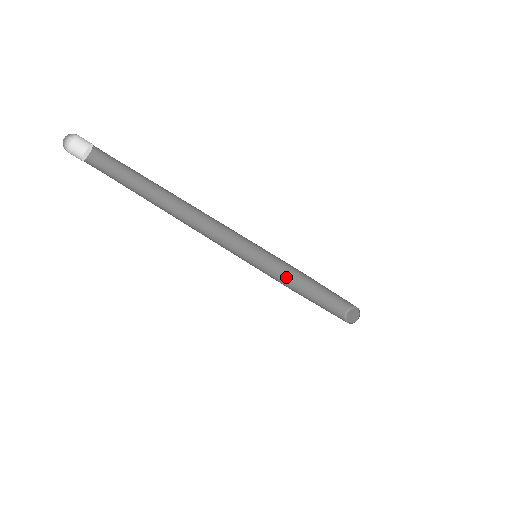
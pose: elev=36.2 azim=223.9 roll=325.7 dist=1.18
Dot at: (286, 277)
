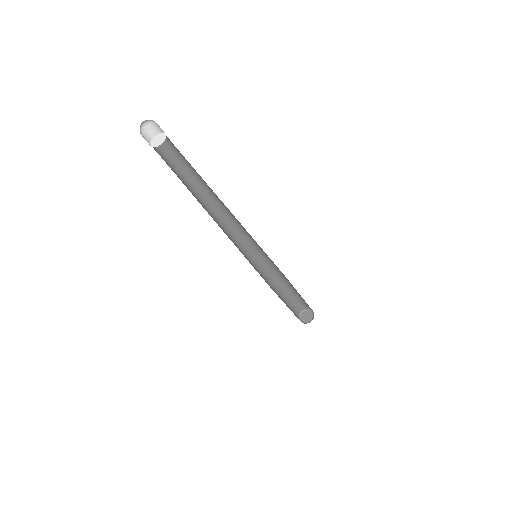
Dot at: (274, 272)
